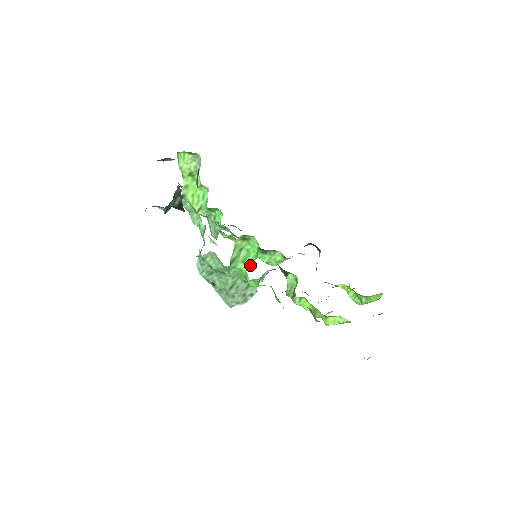
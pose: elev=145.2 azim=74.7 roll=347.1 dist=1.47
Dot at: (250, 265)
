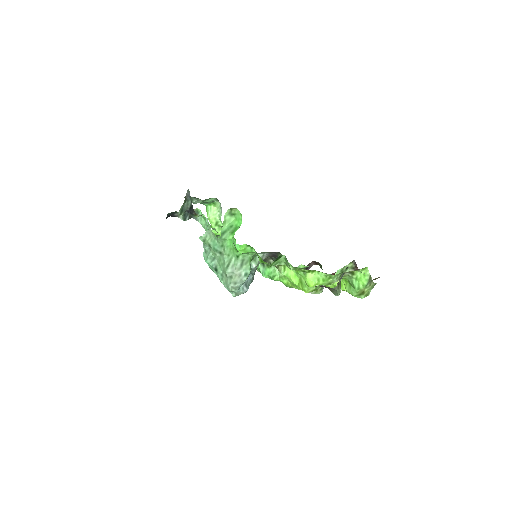
Dot at: occluded
